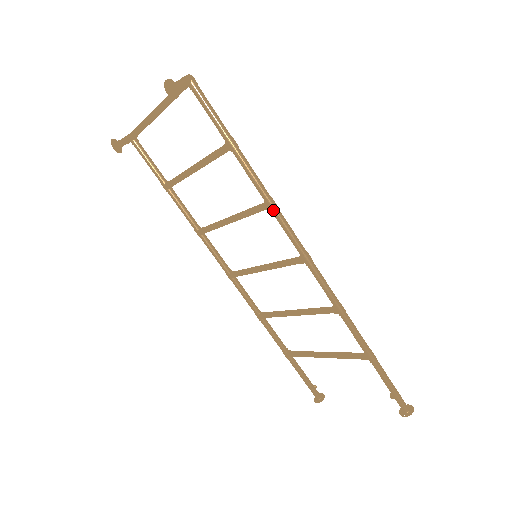
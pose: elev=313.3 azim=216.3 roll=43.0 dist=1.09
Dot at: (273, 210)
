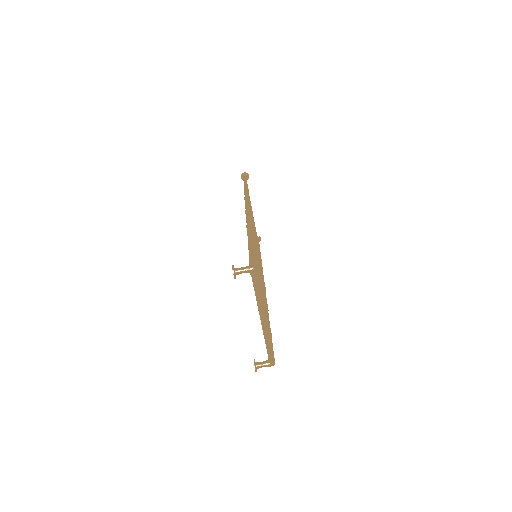
Dot at: occluded
